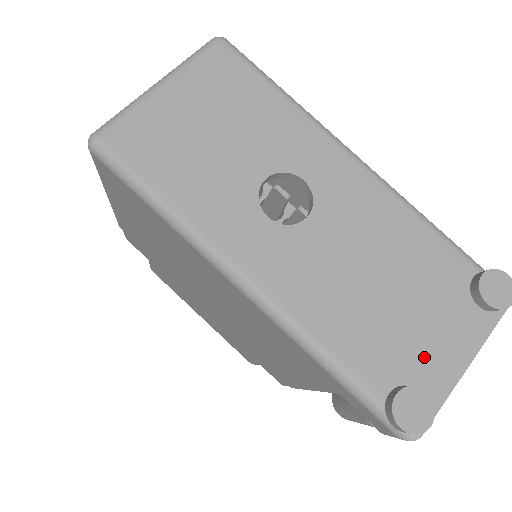
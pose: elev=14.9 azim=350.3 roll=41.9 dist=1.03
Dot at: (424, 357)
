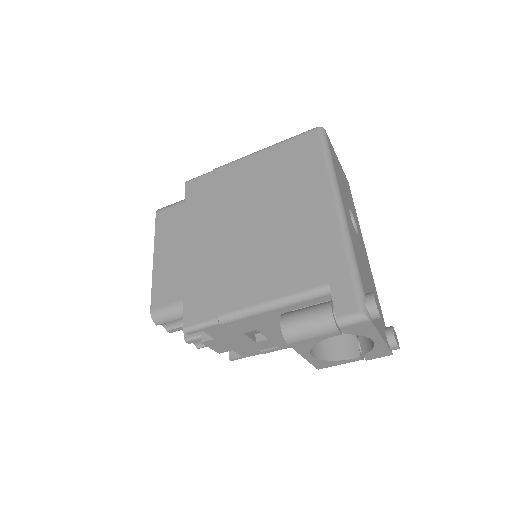
Dot at: occluded
